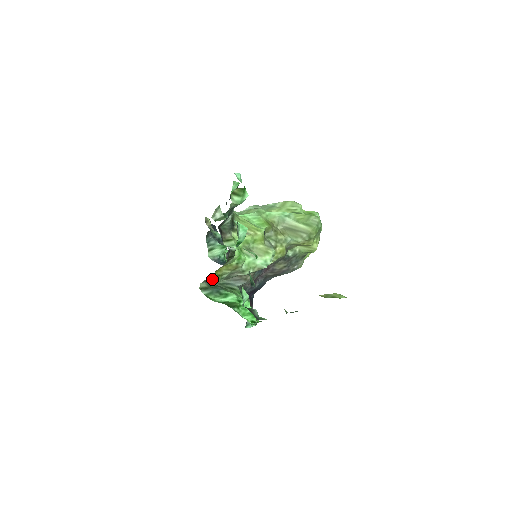
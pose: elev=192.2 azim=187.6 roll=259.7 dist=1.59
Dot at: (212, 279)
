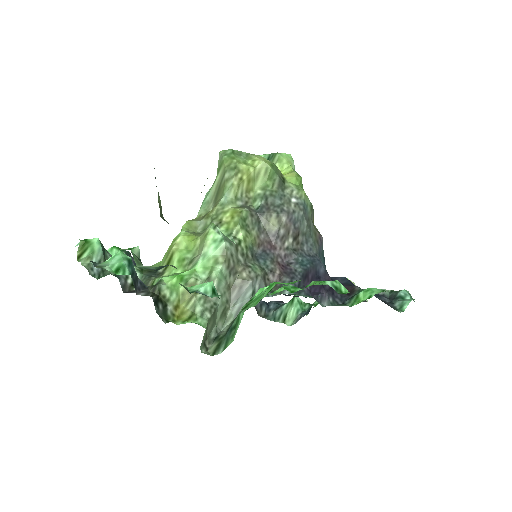
Dot at: (214, 331)
